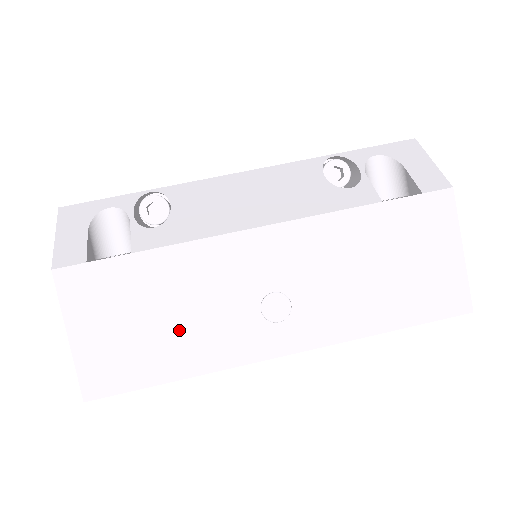
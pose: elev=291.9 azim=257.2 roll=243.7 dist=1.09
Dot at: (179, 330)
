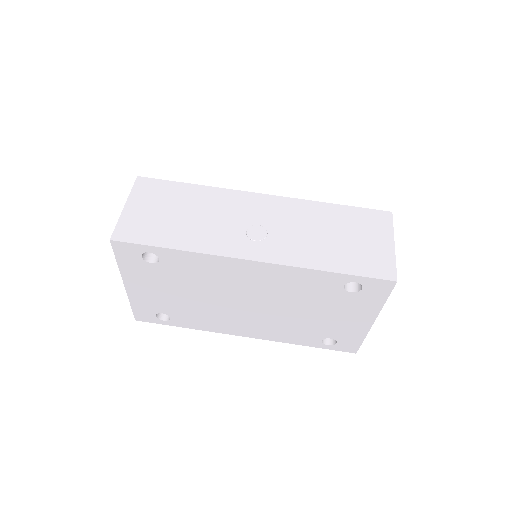
Dot at: (190, 224)
